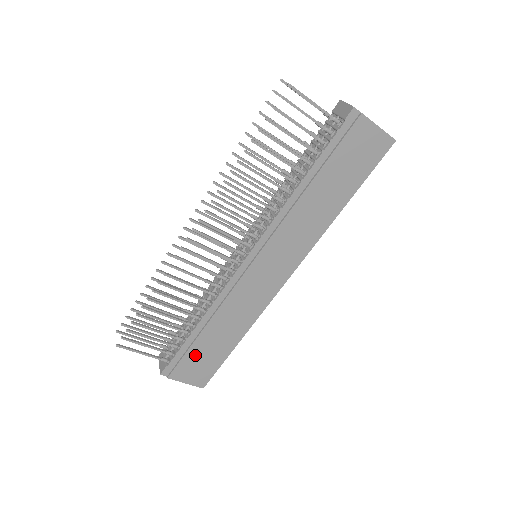
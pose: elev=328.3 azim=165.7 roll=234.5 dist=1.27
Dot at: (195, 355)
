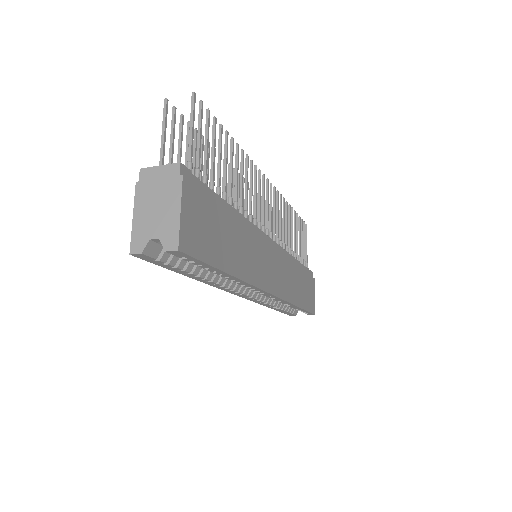
Dot at: (212, 214)
